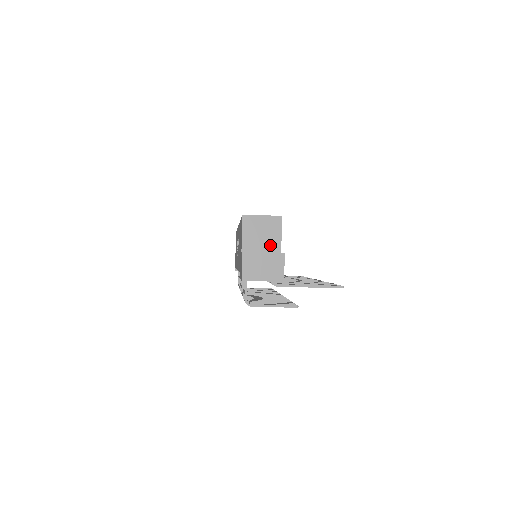
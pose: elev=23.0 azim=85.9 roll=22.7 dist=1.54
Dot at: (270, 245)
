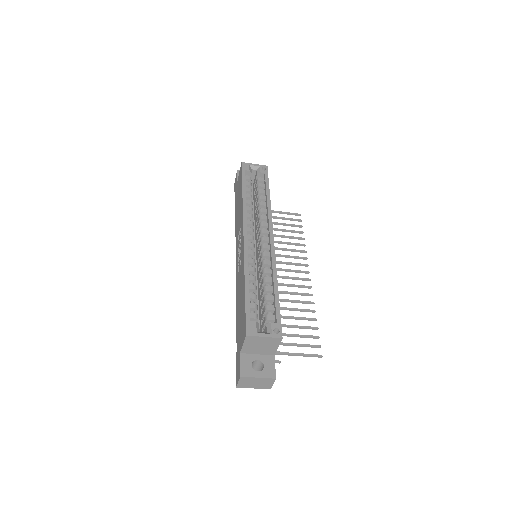
Dot at: (266, 351)
